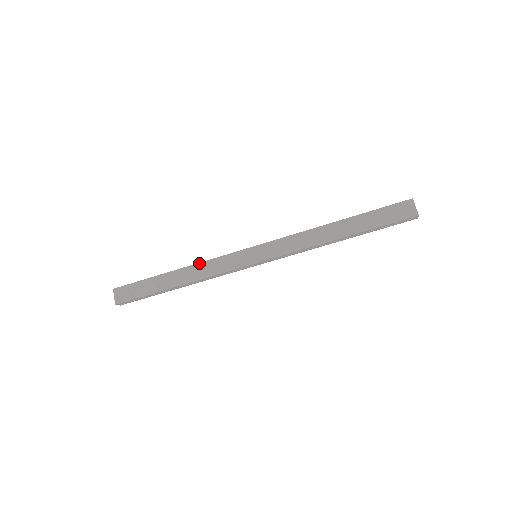
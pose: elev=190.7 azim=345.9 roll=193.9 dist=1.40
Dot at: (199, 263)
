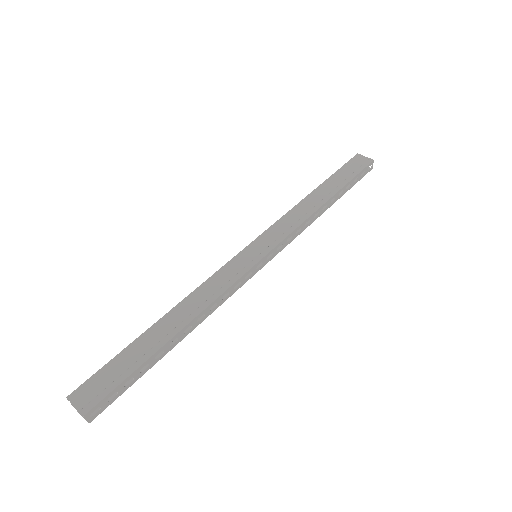
Dot at: (192, 293)
